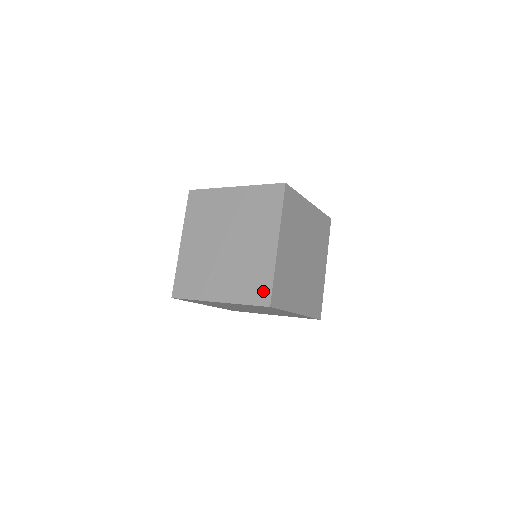
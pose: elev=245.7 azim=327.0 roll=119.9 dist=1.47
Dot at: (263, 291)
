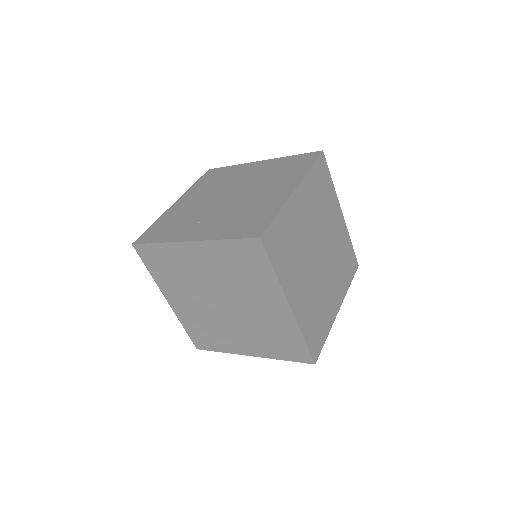
Dot at: (257, 225)
